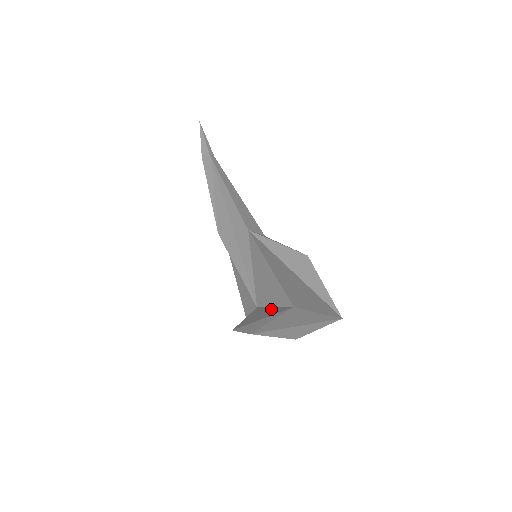
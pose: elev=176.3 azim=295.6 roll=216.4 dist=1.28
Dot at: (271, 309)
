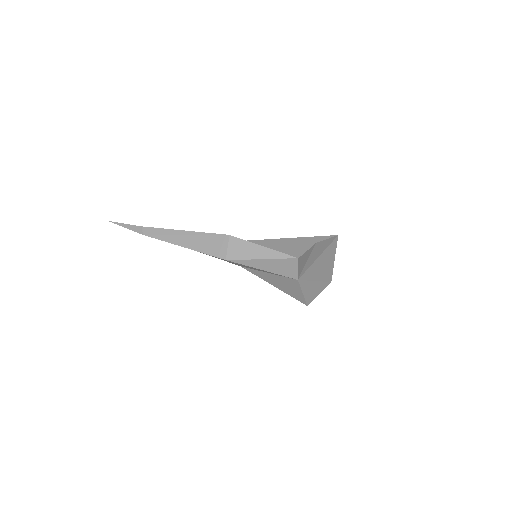
Dot at: occluded
